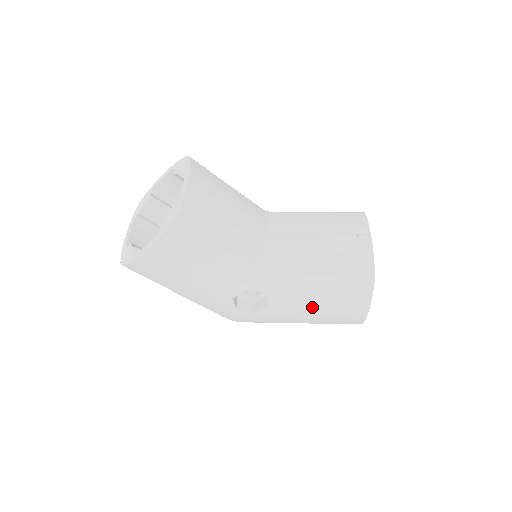
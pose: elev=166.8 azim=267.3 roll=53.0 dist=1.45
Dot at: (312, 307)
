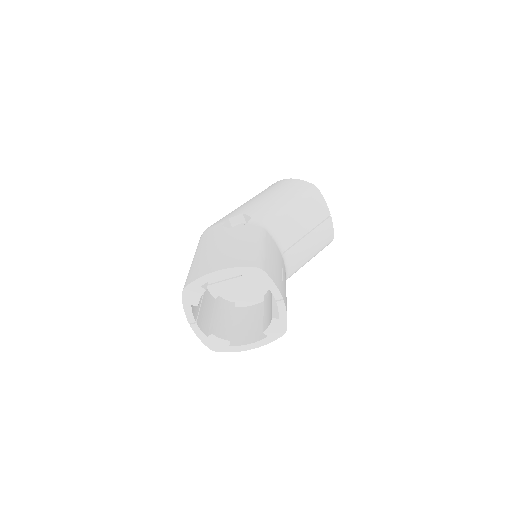
Dot at: occluded
